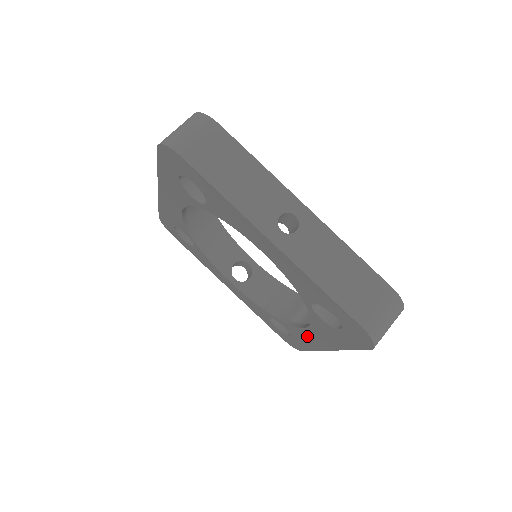
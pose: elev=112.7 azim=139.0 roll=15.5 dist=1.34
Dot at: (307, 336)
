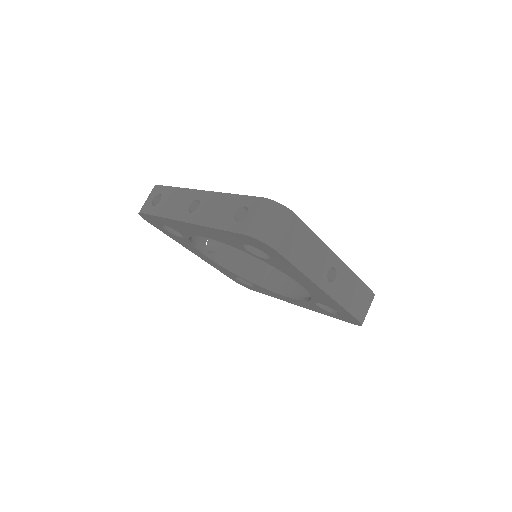
Dot at: (280, 296)
